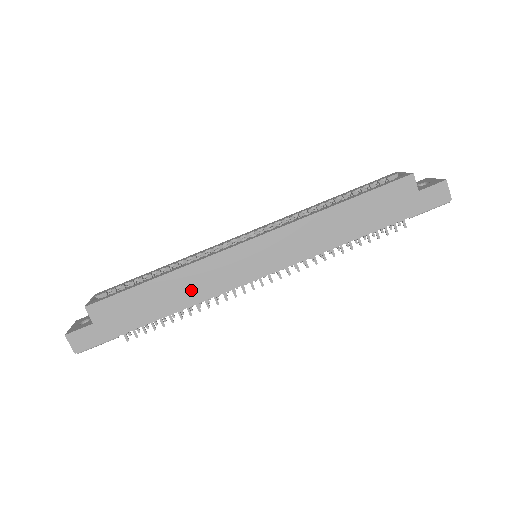
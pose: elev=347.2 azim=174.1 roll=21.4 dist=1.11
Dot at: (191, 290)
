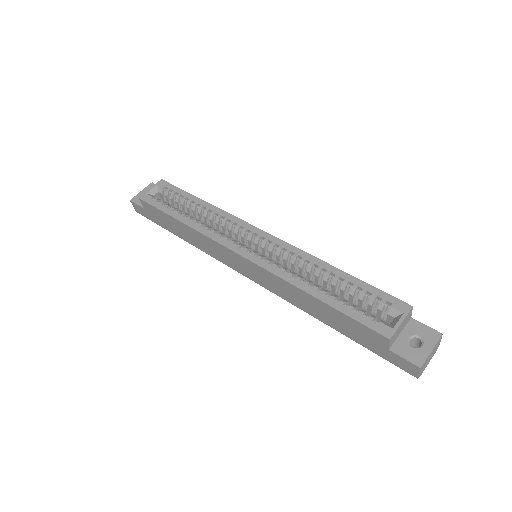
Dot at: (199, 243)
